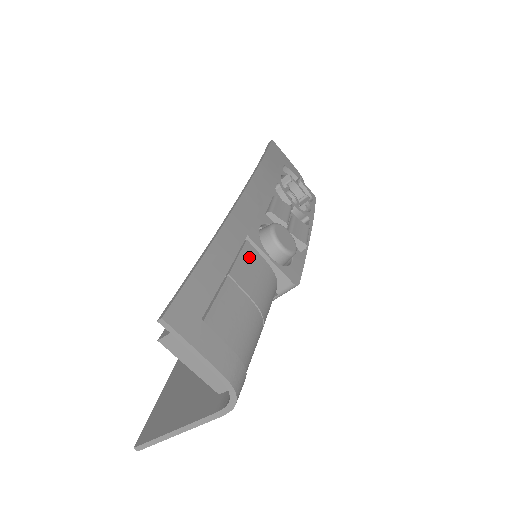
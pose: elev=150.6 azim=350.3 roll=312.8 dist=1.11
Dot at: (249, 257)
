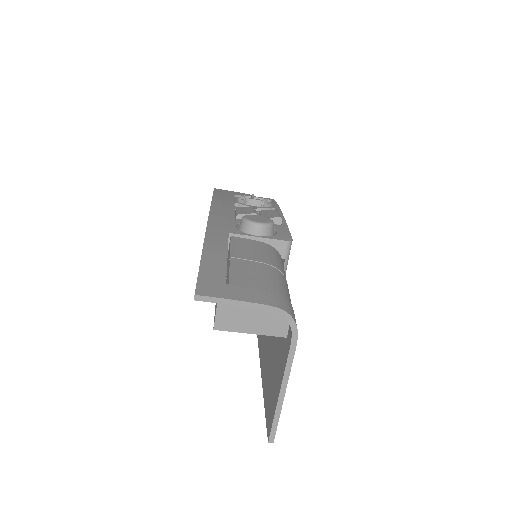
Dot at: (240, 243)
